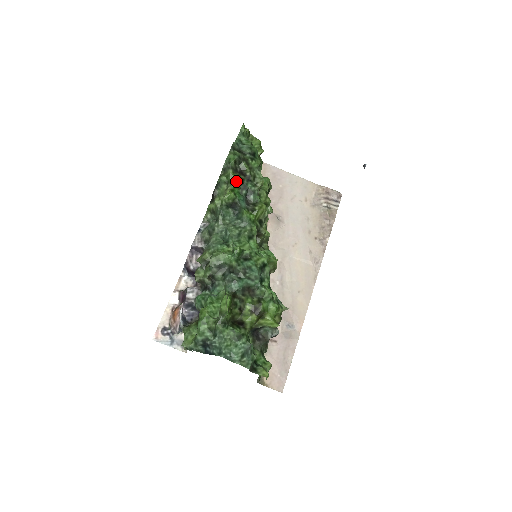
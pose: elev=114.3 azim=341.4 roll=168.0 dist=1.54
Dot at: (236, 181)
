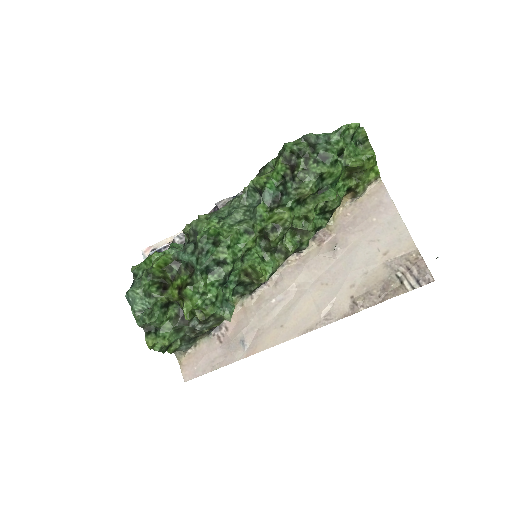
Dot at: (278, 171)
